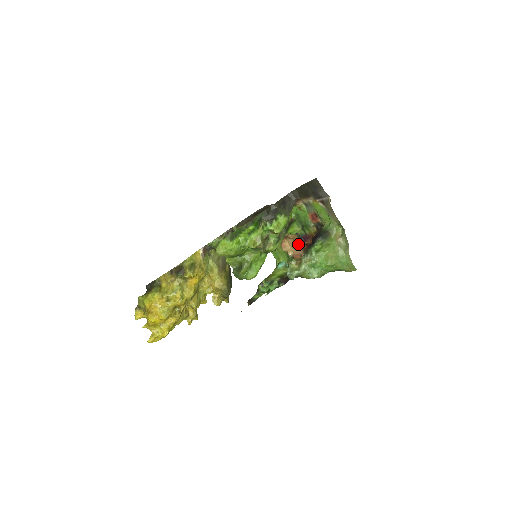
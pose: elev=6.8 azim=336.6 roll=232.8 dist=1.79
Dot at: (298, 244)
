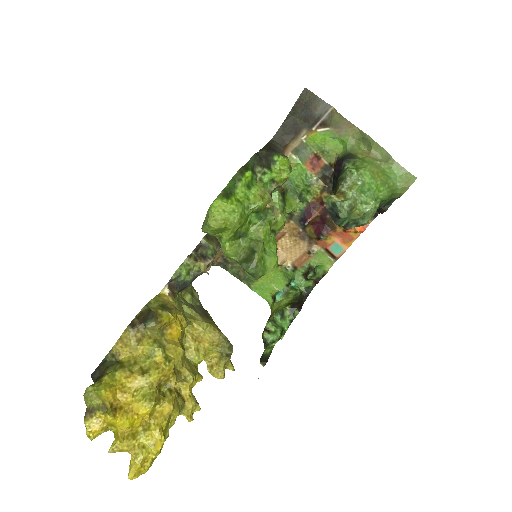
Dot at: (298, 235)
